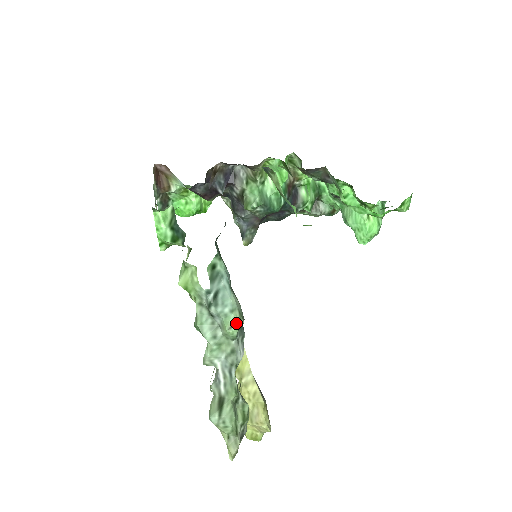
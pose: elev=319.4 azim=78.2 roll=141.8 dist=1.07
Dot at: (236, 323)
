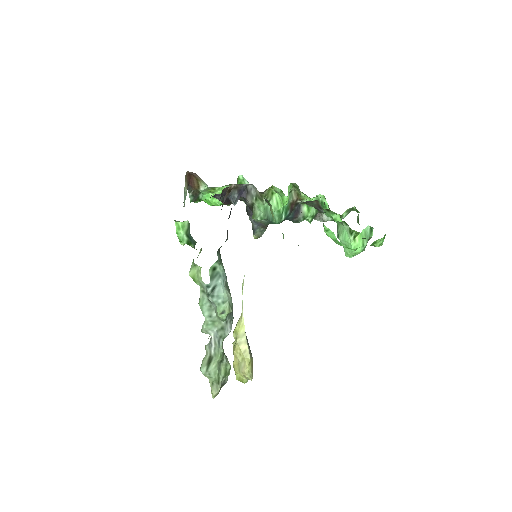
Dot at: (225, 311)
